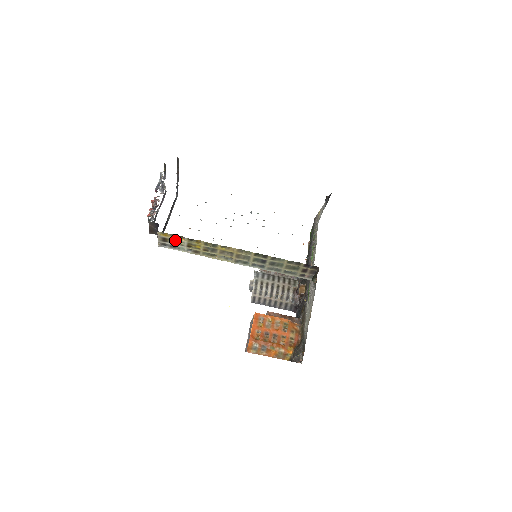
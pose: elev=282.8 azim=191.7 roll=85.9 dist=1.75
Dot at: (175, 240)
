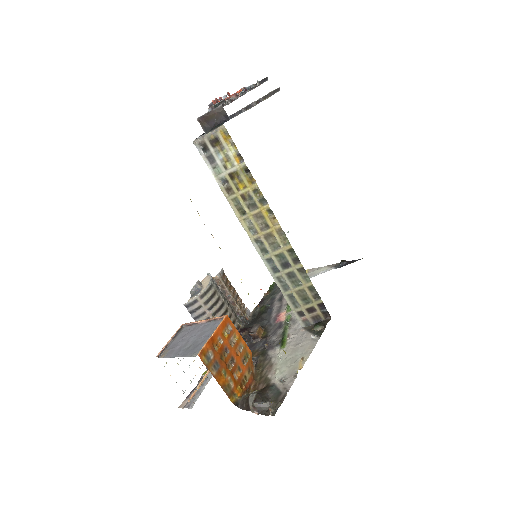
Dot at: (227, 154)
